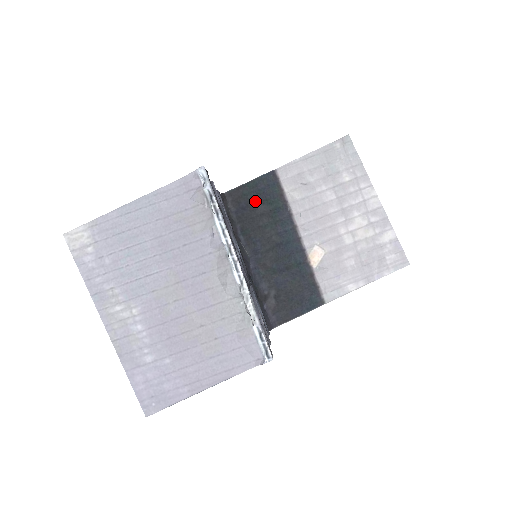
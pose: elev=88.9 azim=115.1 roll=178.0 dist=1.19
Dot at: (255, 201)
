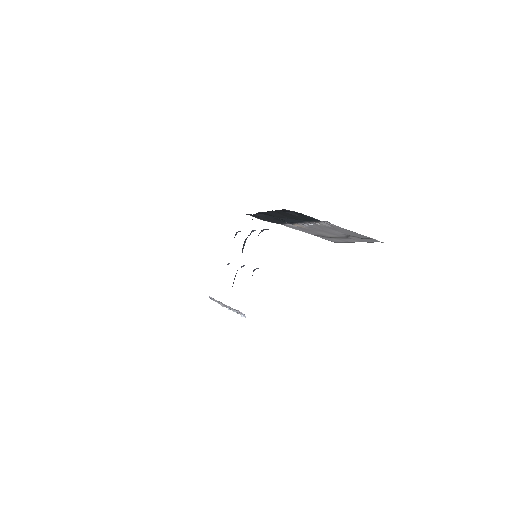
Dot at: (298, 215)
